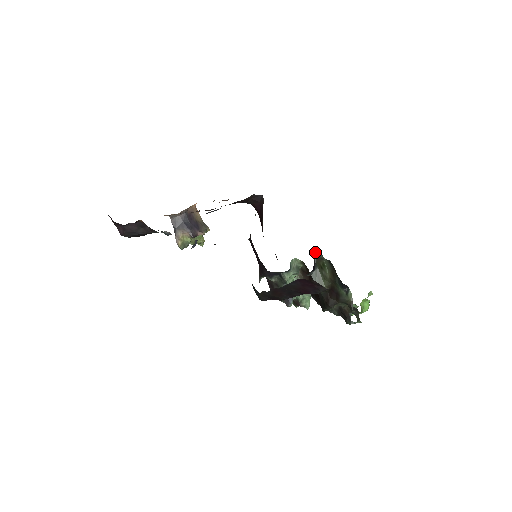
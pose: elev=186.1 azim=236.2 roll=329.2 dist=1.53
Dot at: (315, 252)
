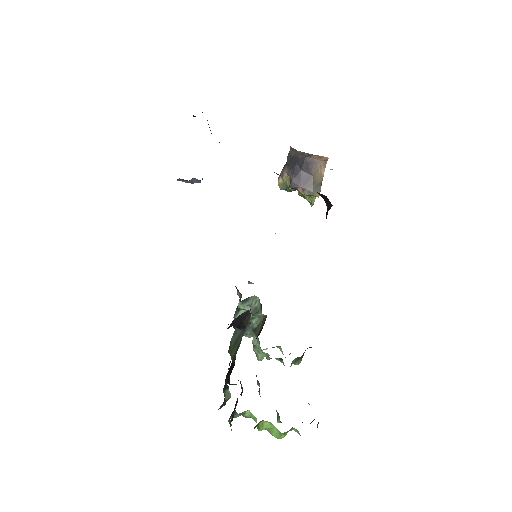
Dot at: occluded
